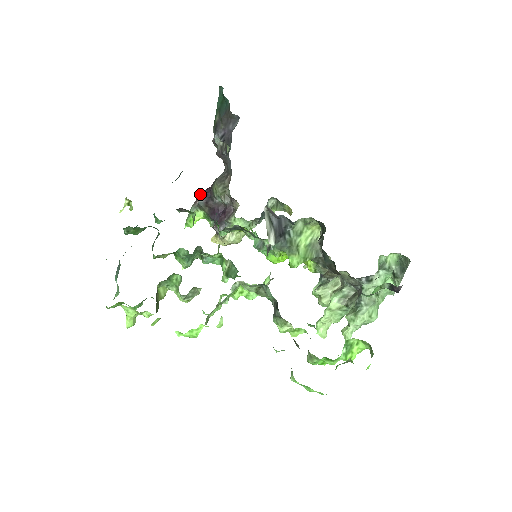
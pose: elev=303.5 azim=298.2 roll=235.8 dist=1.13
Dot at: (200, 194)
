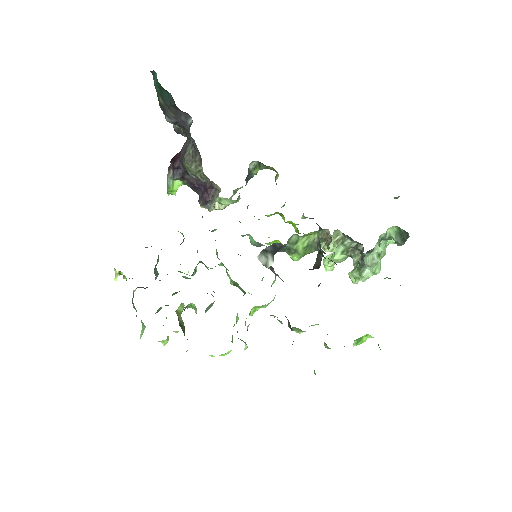
Dot at: (170, 161)
